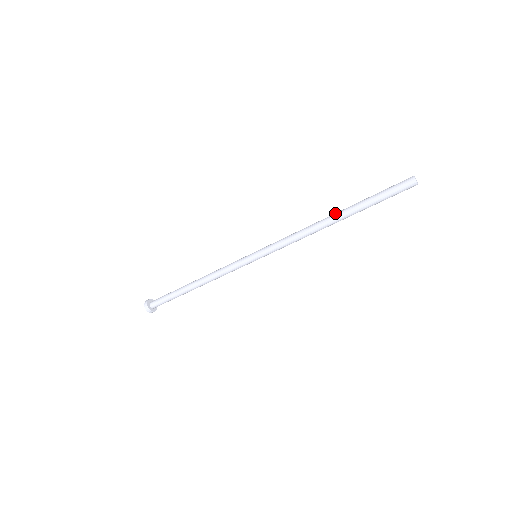
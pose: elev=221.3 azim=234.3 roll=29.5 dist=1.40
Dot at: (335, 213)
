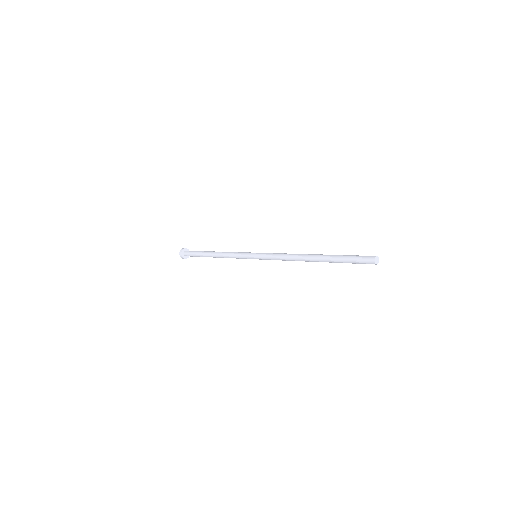
Dot at: (314, 254)
